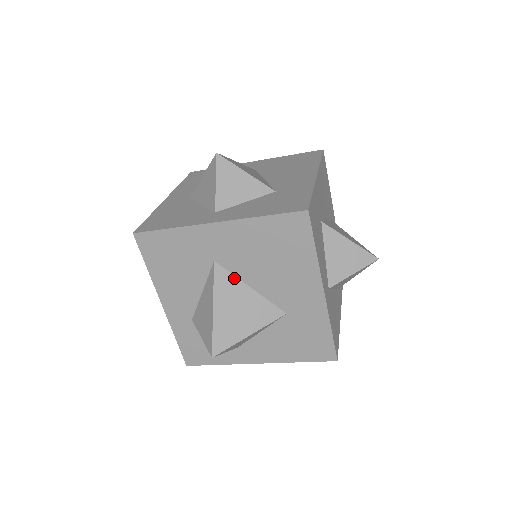
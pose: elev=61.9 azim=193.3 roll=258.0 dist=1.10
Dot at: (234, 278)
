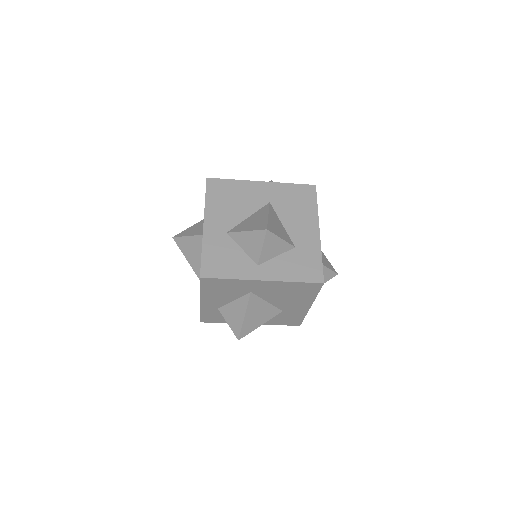
Dot at: (260, 299)
